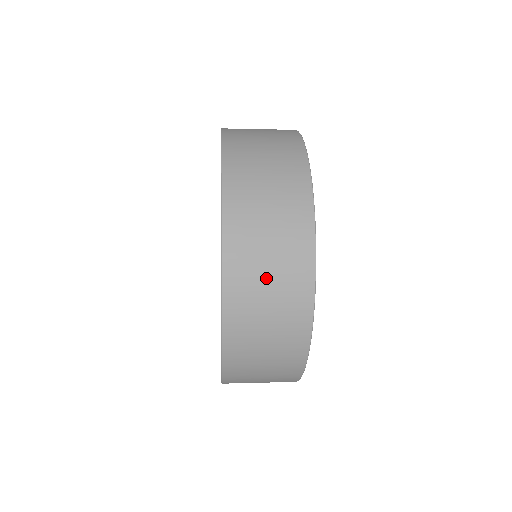
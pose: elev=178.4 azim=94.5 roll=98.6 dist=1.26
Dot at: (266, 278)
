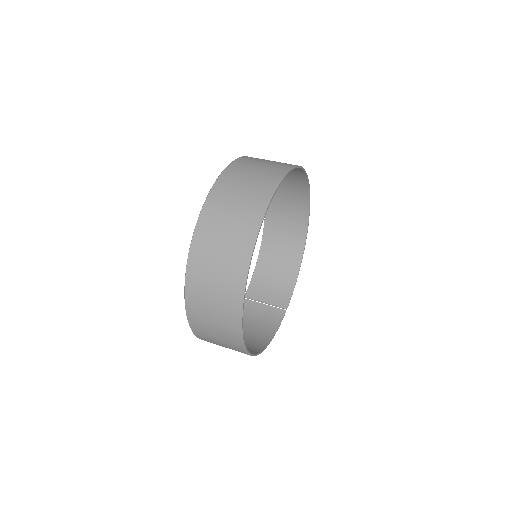
Dot at: (214, 334)
